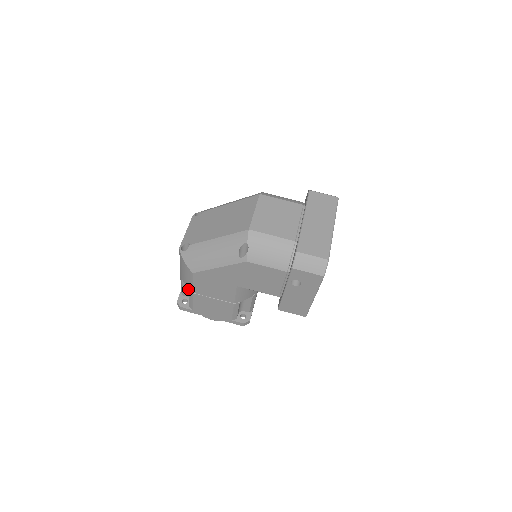
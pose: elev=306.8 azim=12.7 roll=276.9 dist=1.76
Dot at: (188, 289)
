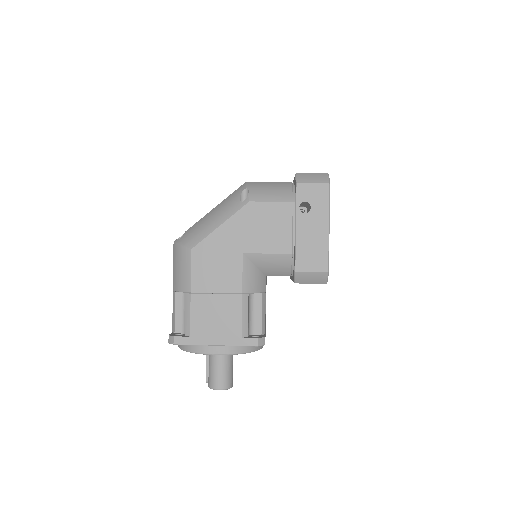
Dot at: (182, 314)
